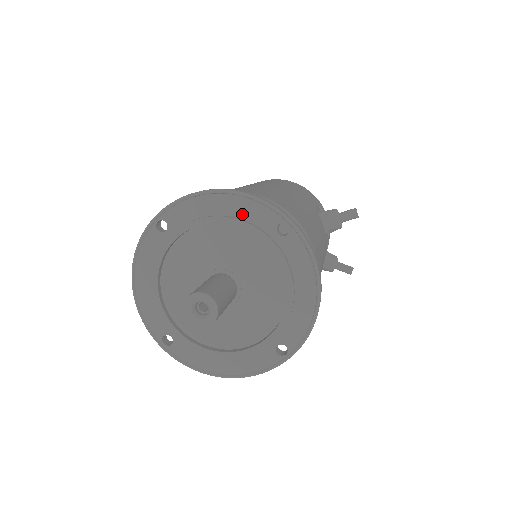
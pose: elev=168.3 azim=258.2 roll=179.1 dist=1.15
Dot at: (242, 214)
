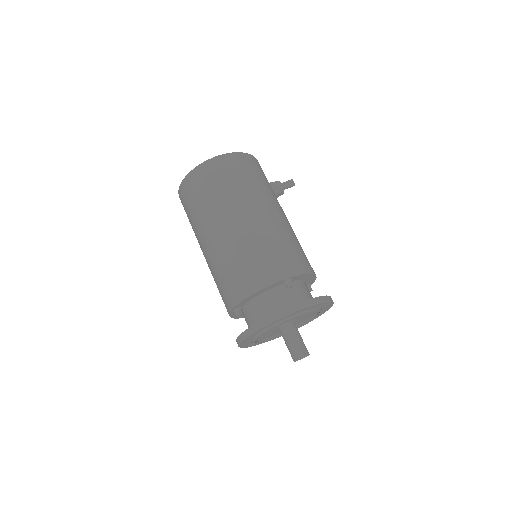
Dot at: (312, 308)
